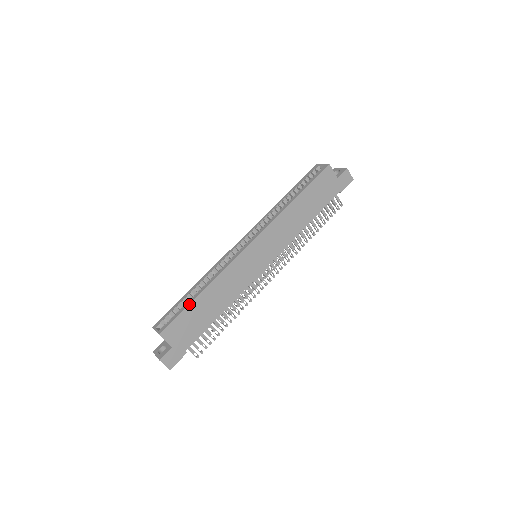
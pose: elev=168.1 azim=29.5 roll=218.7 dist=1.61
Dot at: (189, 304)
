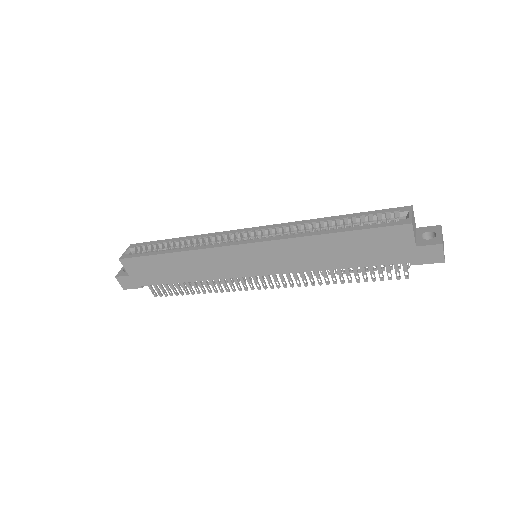
Dot at: (154, 254)
